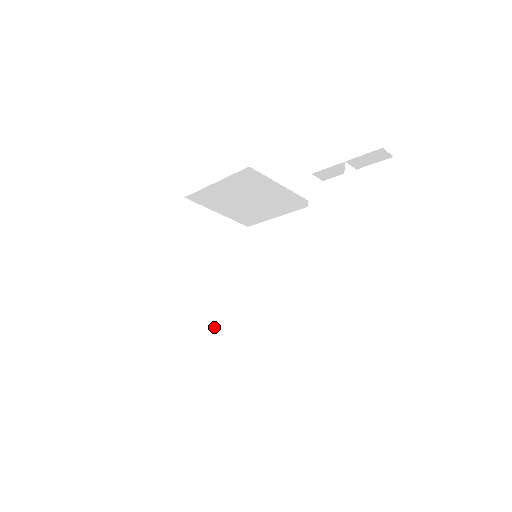
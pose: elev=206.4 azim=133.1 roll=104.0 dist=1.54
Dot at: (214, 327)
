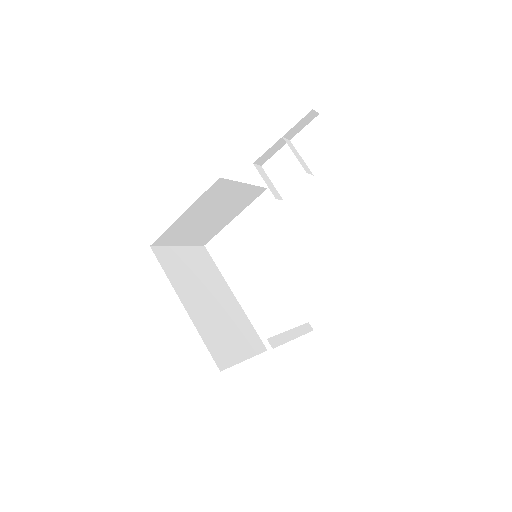
Dot at: (247, 344)
